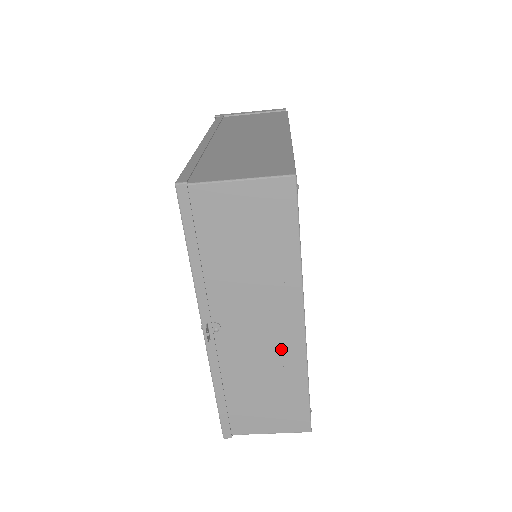
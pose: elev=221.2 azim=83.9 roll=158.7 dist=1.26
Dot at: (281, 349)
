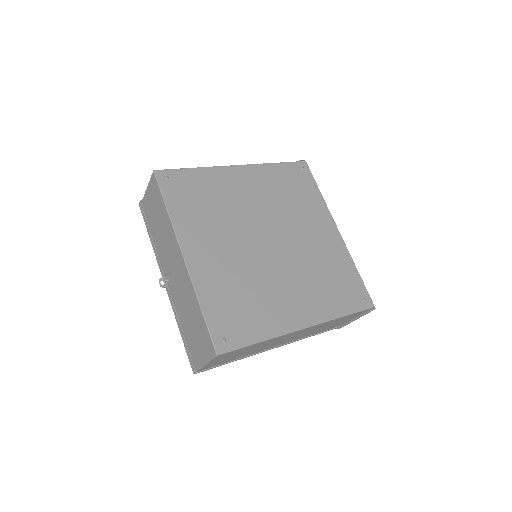
Dot at: (184, 281)
